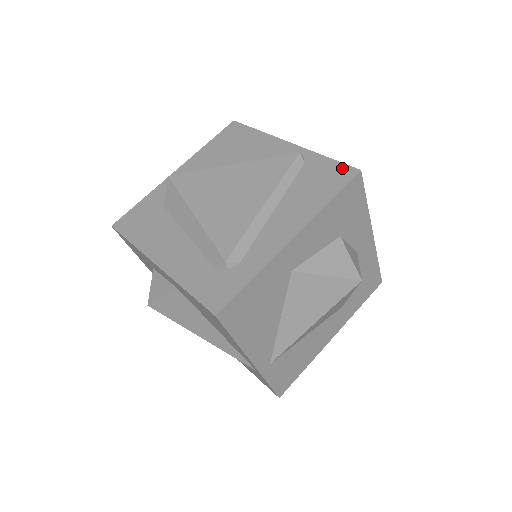
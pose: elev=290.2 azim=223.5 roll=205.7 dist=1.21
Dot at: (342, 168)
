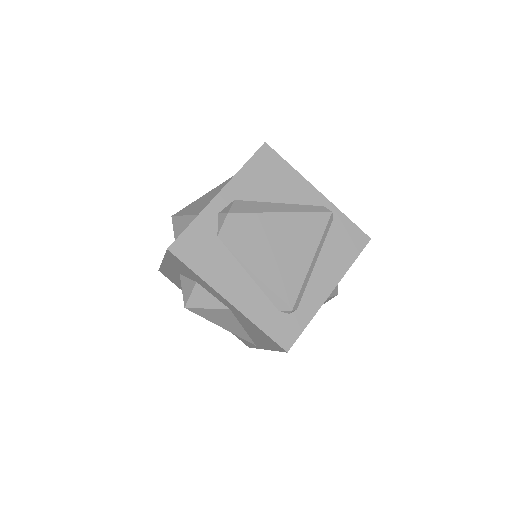
Dot at: (359, 233)
